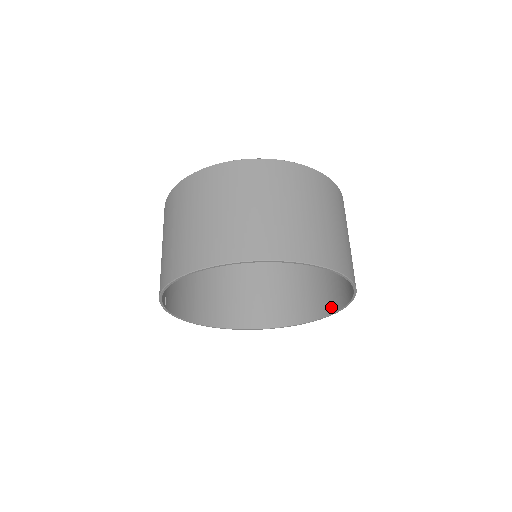
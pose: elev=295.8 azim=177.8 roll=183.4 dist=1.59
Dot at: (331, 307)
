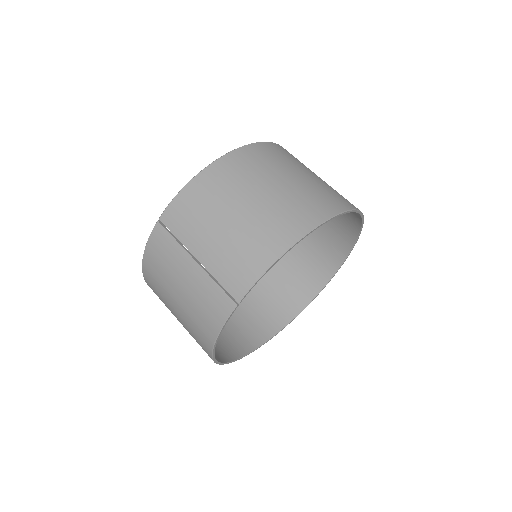
Dot at: (290, 313)
